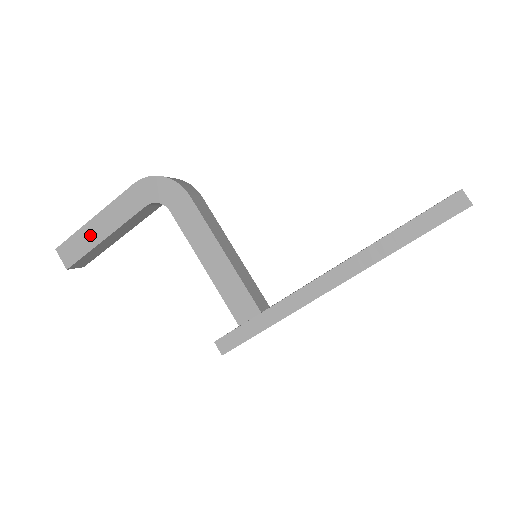
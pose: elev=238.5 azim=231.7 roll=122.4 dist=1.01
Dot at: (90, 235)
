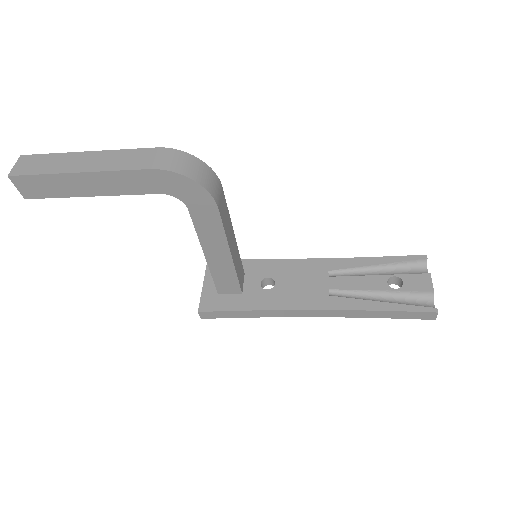
Dot at: (69, 185)
